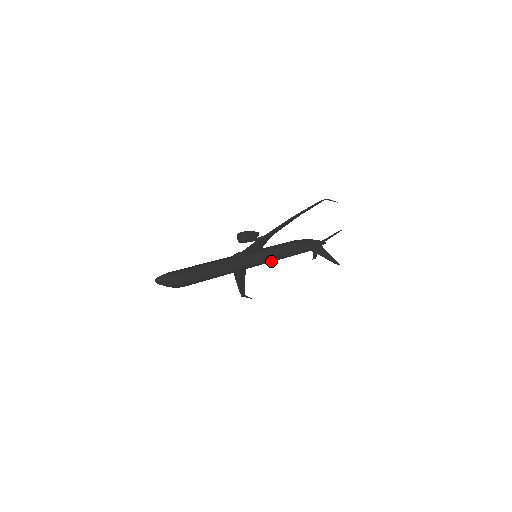
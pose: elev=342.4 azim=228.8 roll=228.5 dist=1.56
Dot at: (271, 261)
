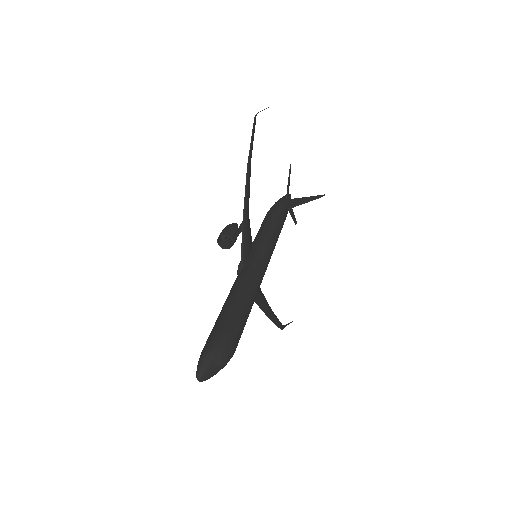
Dot at: (274, 246)
